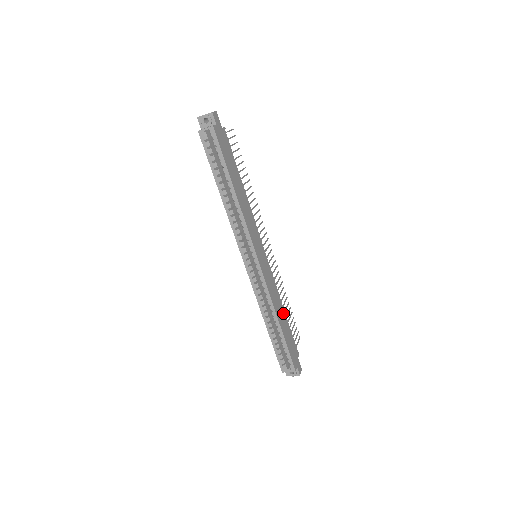
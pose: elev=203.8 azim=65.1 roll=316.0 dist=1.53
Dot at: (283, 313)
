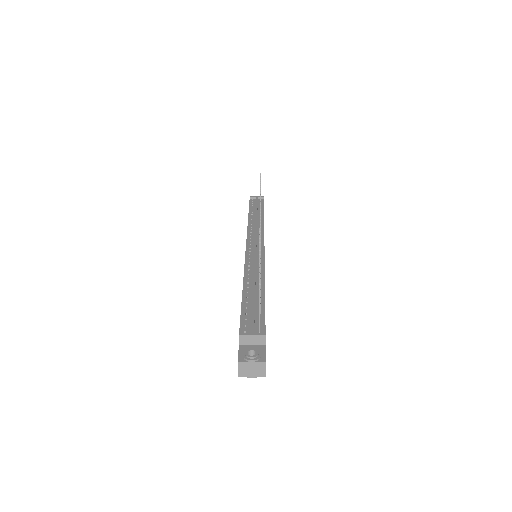
Dot at: occluded
